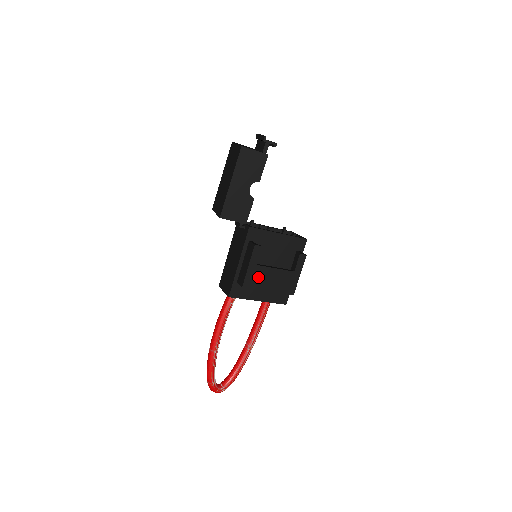
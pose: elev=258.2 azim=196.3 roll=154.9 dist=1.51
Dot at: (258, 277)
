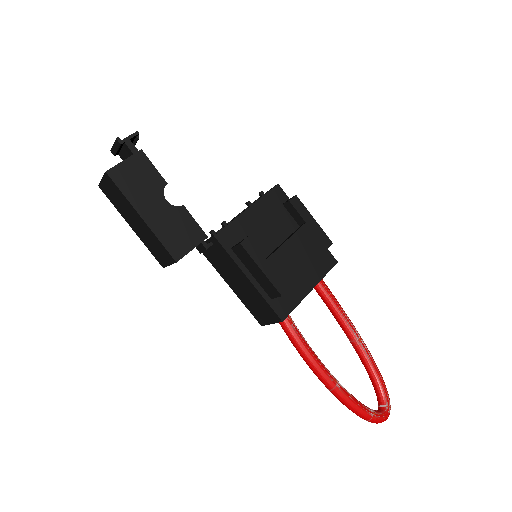
Dot at: (282, 268)
